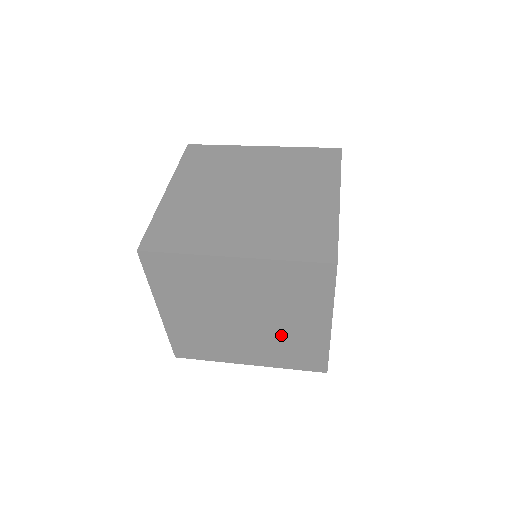
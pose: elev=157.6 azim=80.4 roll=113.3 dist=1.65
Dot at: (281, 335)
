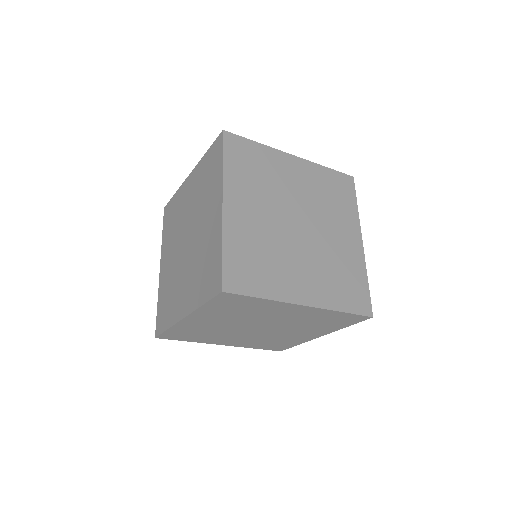
Dot at: (201, 246)
